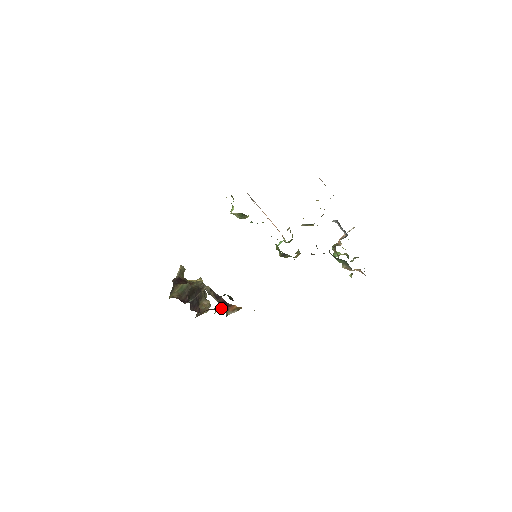
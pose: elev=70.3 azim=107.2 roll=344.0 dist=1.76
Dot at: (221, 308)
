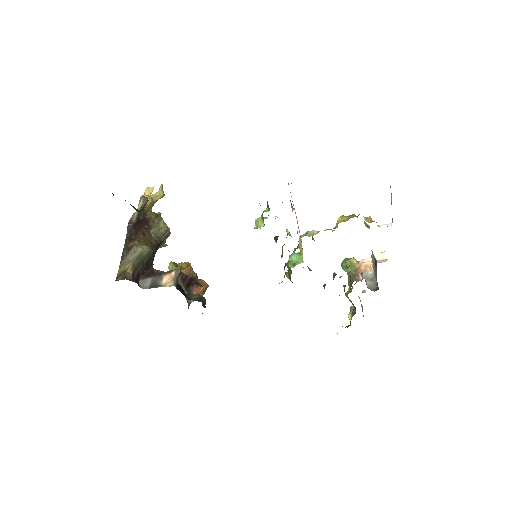
Dot at: occluded
